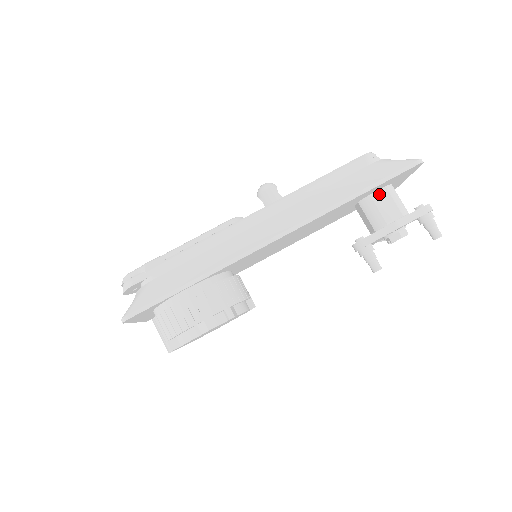
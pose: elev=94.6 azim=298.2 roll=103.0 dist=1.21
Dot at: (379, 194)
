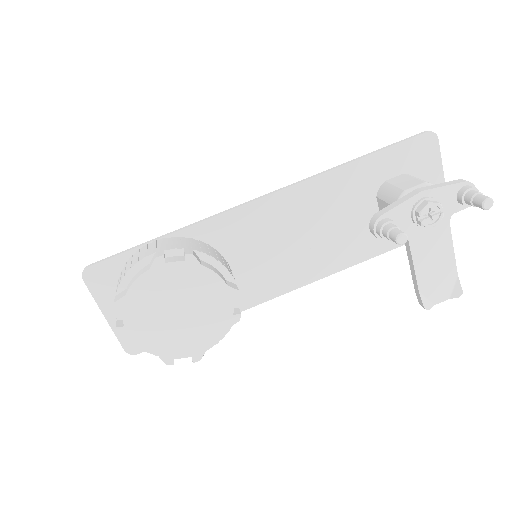
Dot at: (396, 178)
